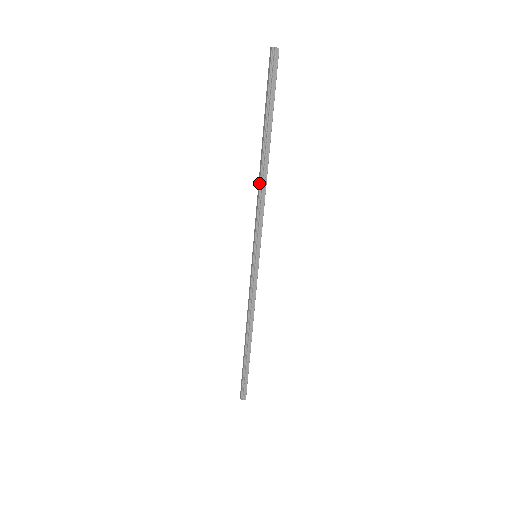
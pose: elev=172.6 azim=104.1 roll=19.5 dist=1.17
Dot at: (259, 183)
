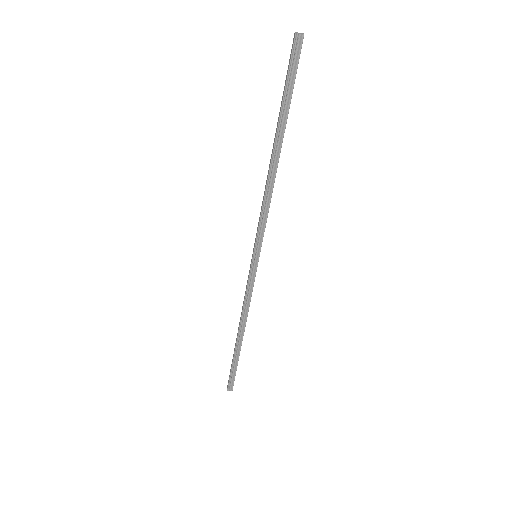
Dot at: (266, 182)
